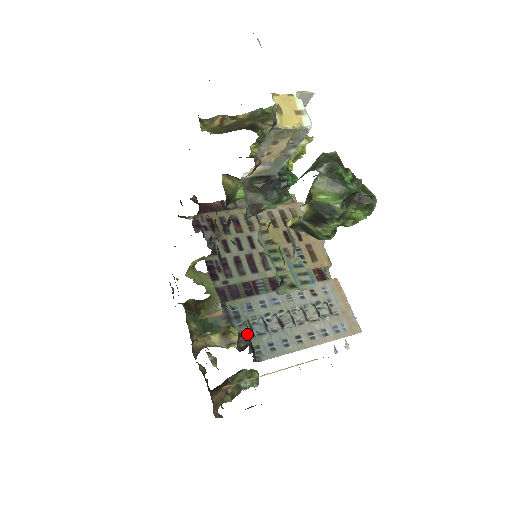
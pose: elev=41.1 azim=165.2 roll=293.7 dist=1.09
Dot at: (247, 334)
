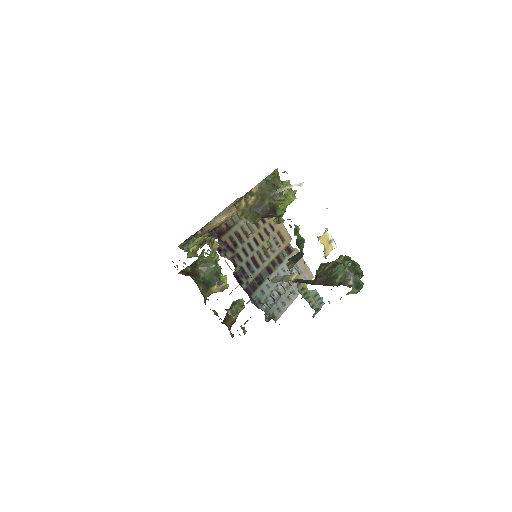
Dot at: (267, 310)
